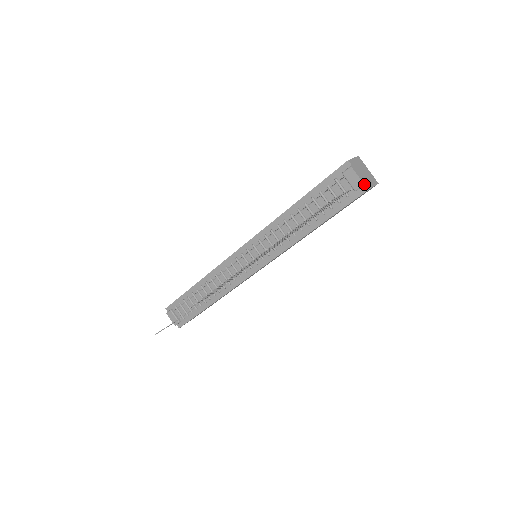
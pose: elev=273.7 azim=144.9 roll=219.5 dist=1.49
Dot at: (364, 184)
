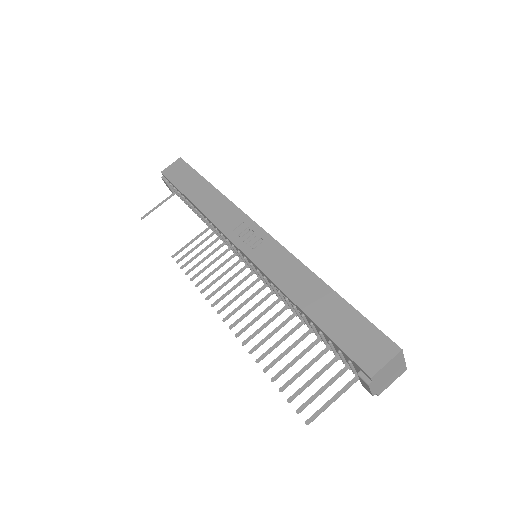
Dot at: occluded
